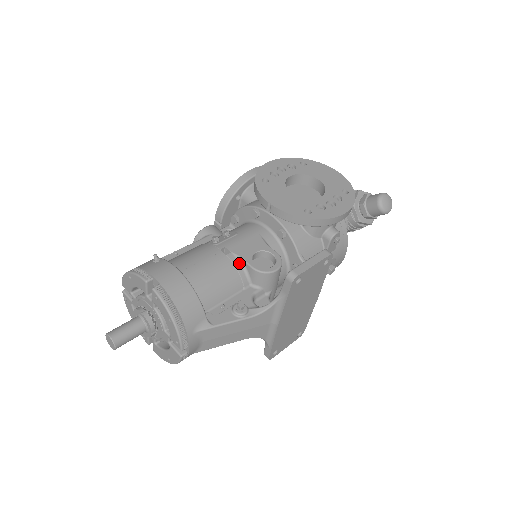
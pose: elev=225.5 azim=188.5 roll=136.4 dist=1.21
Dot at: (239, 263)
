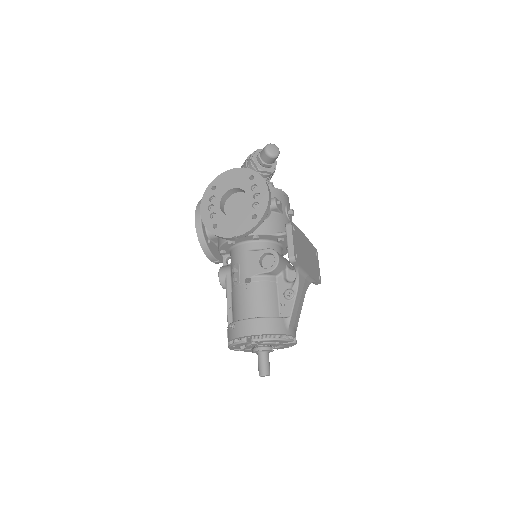
Dot at: (260, 277)
